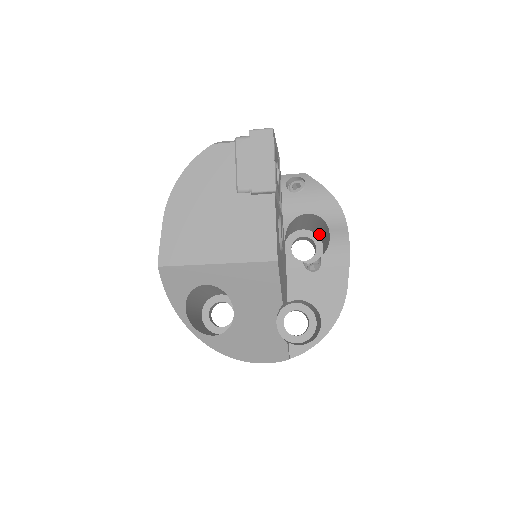
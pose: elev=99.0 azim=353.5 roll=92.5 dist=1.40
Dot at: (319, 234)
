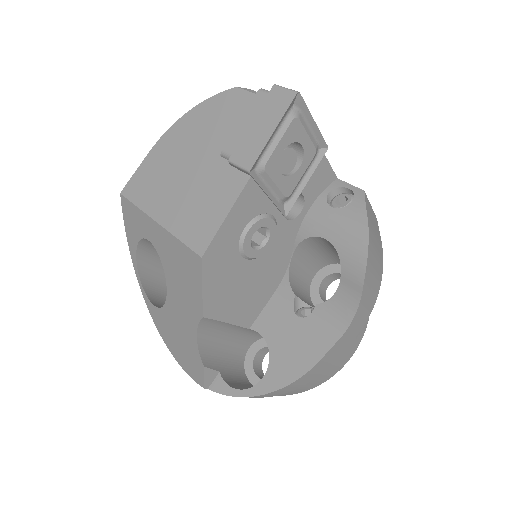
Dot at: occluded
